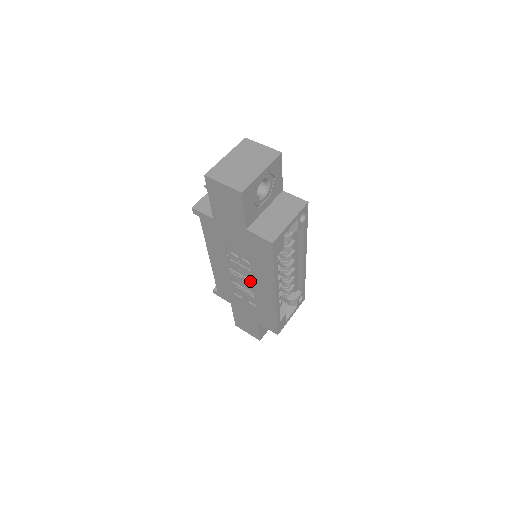
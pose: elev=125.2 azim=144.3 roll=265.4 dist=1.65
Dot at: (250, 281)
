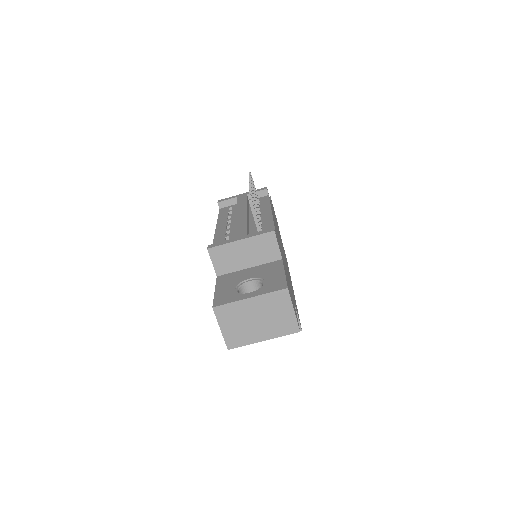
Dot at: occluded
